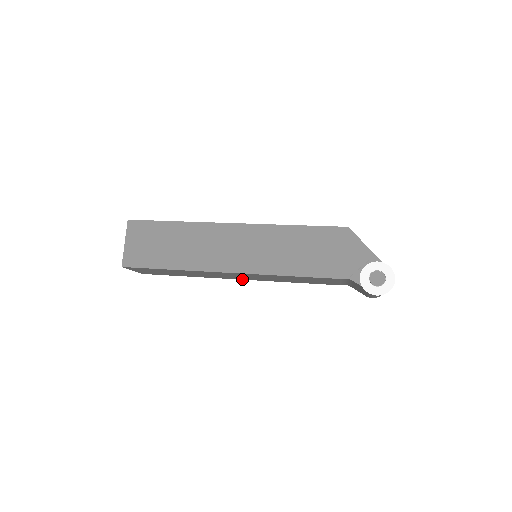
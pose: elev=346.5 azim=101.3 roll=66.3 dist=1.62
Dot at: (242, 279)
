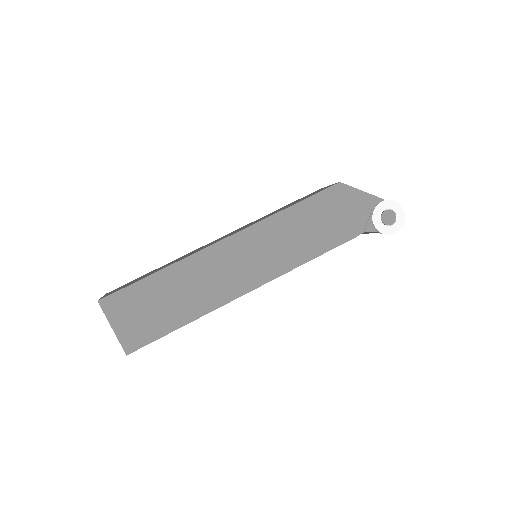
Dot at: occluded
